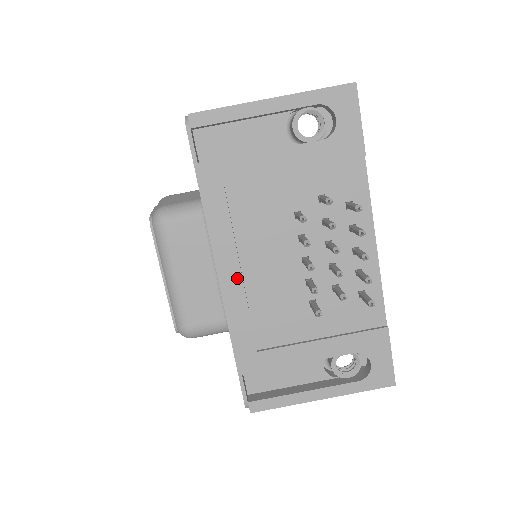
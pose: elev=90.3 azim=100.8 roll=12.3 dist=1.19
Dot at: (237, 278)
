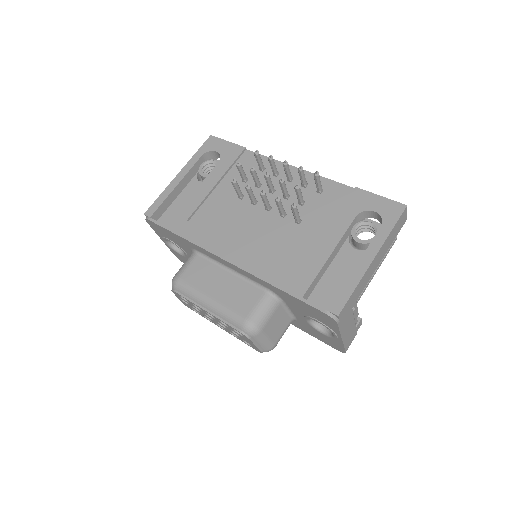
Dot at: (239, 251)
